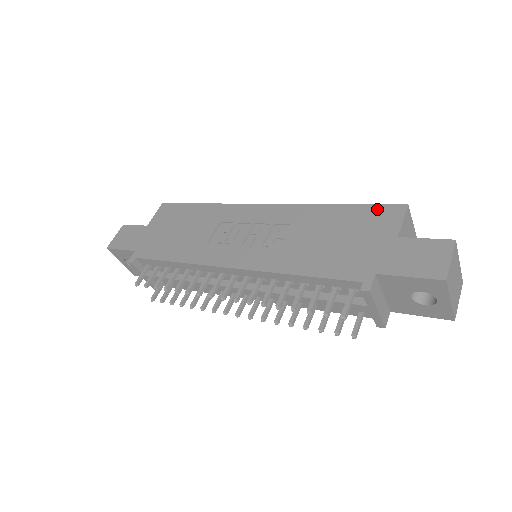
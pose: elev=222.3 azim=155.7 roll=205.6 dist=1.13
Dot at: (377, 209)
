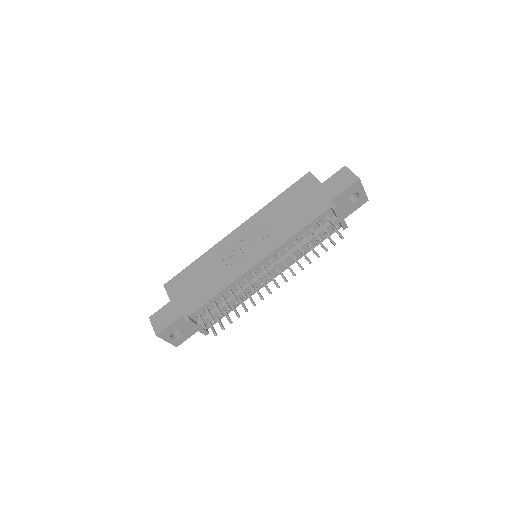
Dot at: (299, 183)
